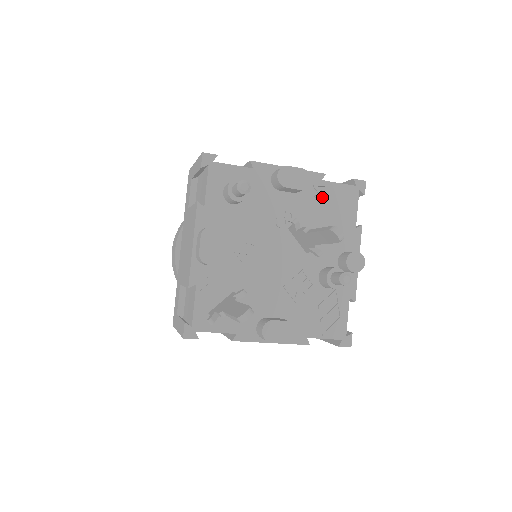
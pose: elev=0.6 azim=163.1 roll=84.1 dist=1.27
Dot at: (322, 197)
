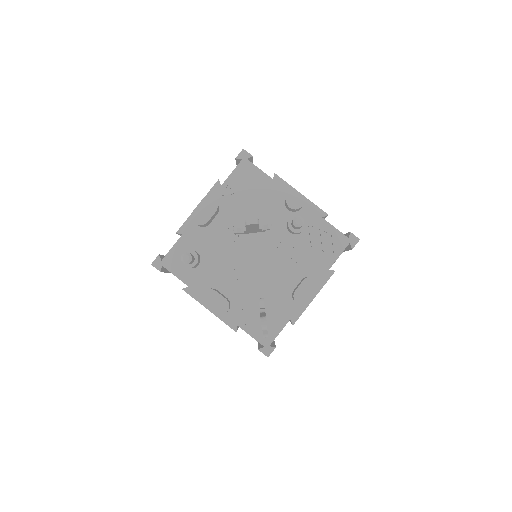
Dot at: (234, 193)
